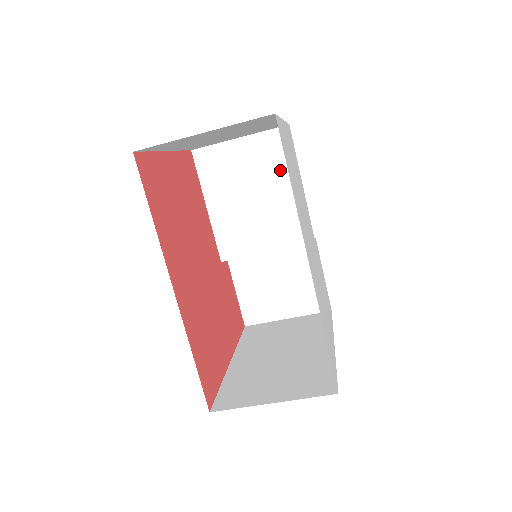
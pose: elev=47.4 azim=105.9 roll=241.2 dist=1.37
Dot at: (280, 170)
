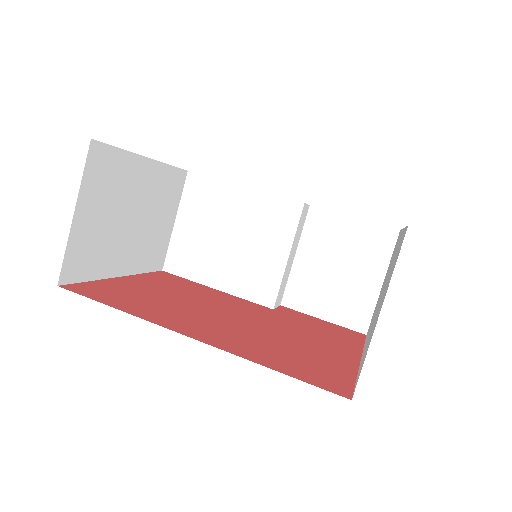
Dot at: (220, 200)
